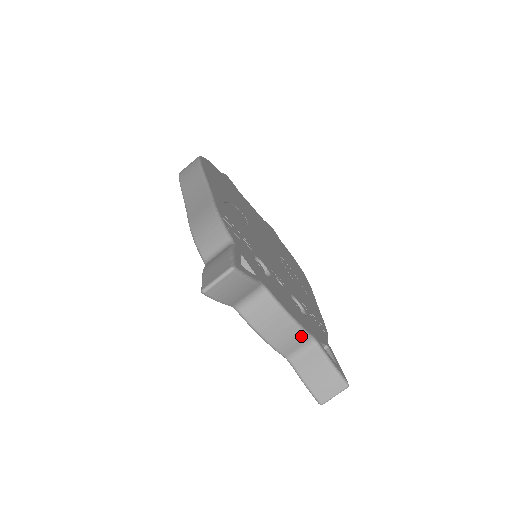
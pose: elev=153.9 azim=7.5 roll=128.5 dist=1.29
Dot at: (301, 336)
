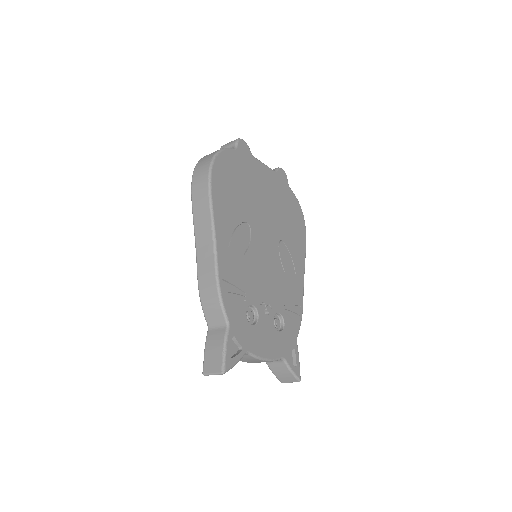
Dot at: occluded
